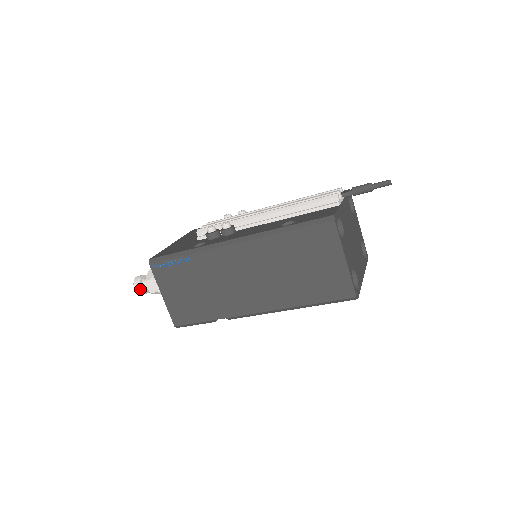
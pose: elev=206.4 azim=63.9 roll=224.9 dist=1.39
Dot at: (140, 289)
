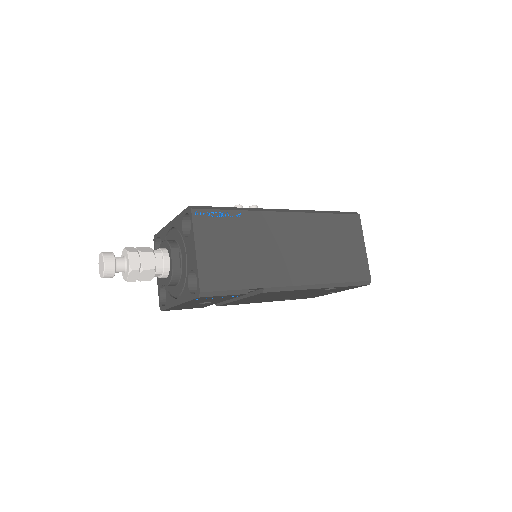
Dot at: (113, 263)
